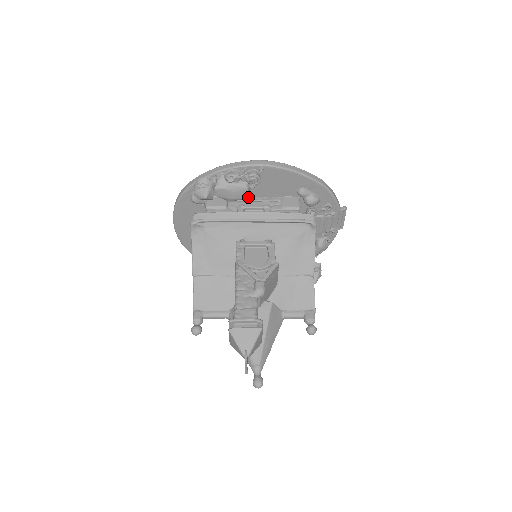
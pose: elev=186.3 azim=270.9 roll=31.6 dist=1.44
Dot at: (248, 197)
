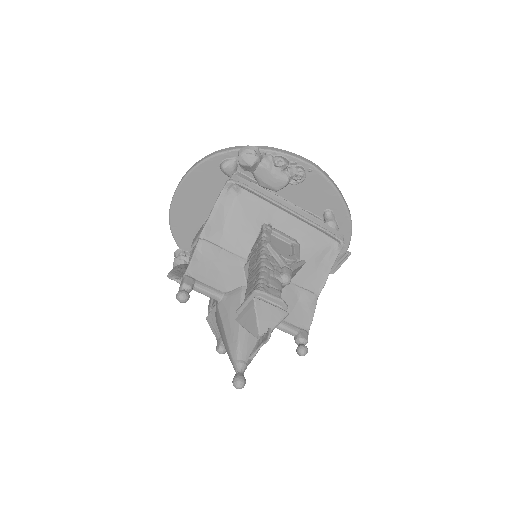
Dot at: (276, 194)
